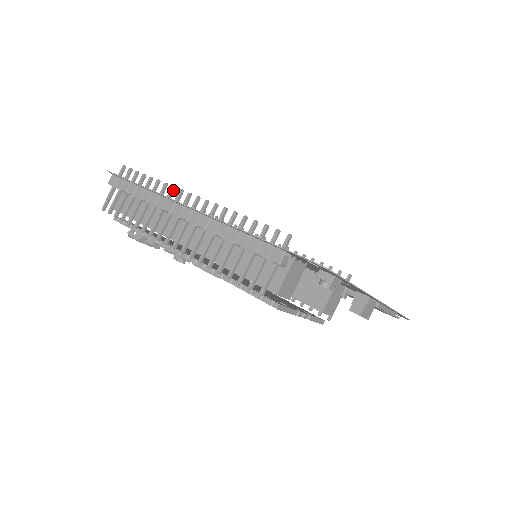
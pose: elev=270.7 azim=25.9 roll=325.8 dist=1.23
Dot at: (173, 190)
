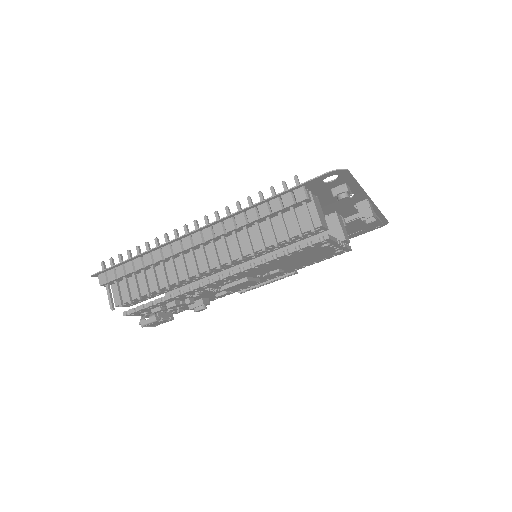
Dot at: (167, 237)
